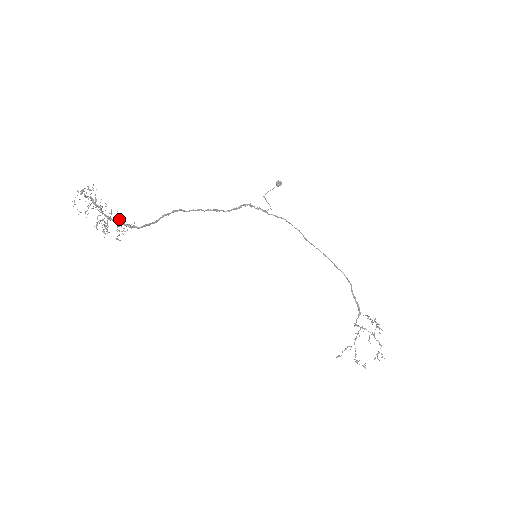
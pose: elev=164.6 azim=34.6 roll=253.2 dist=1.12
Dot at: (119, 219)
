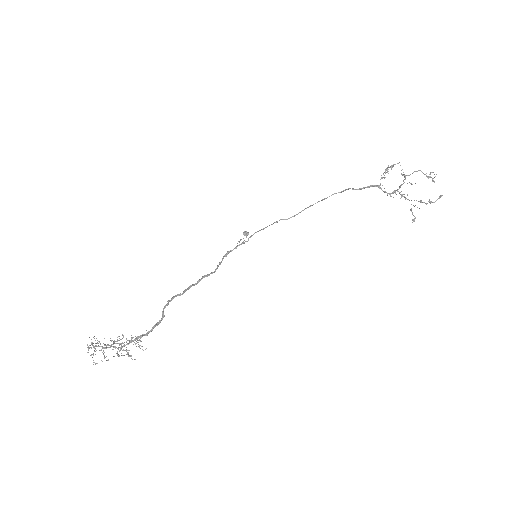
Dot at: (134, 340)
